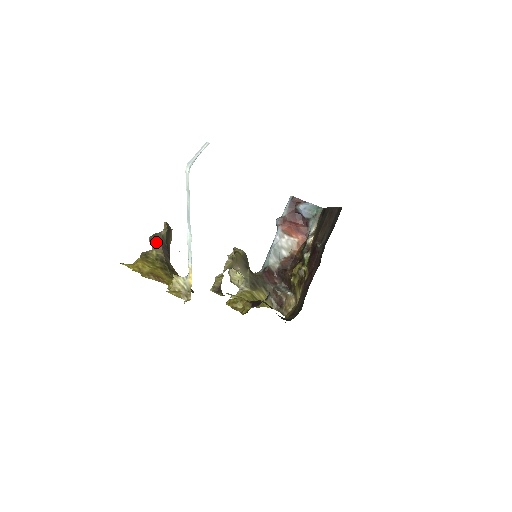
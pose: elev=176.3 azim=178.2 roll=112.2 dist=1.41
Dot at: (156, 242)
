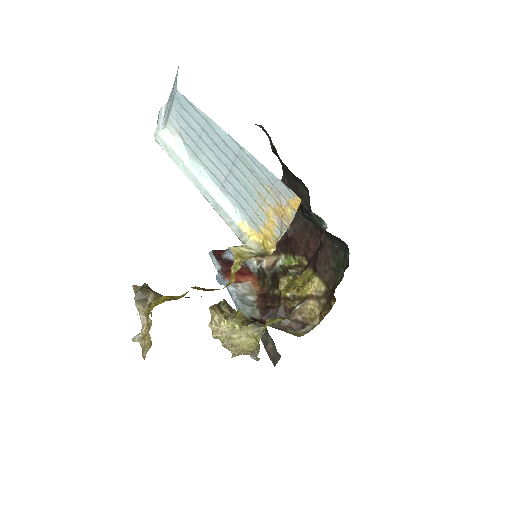
Dot at: (150, 292)
